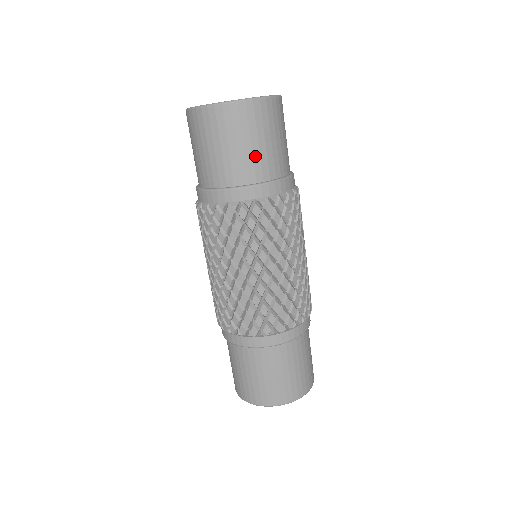
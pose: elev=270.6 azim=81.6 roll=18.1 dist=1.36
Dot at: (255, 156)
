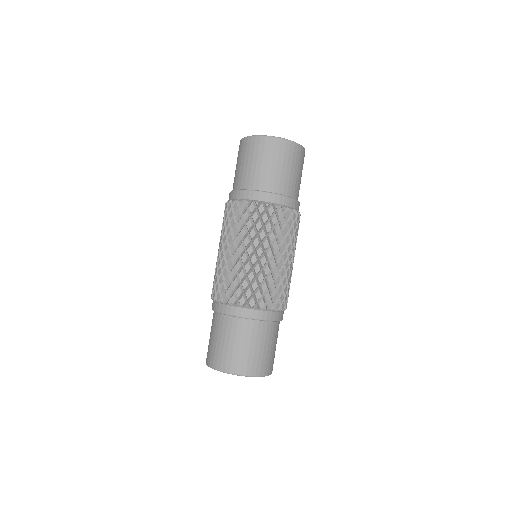
Dot at: (272, 174)
